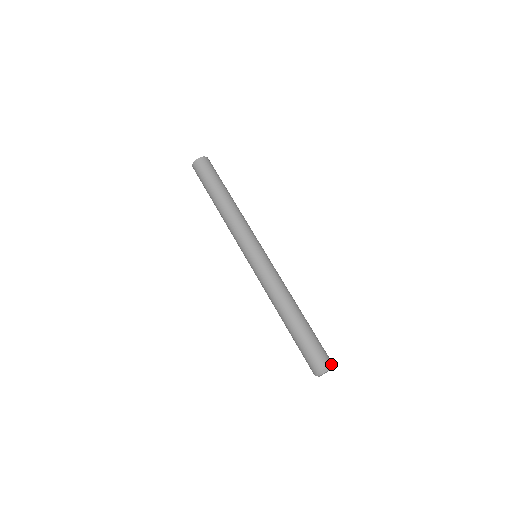
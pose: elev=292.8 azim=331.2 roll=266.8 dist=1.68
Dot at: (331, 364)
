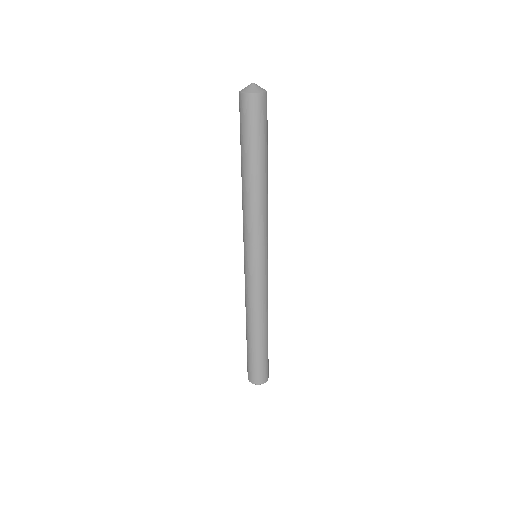
Dot at: (266, 381)
